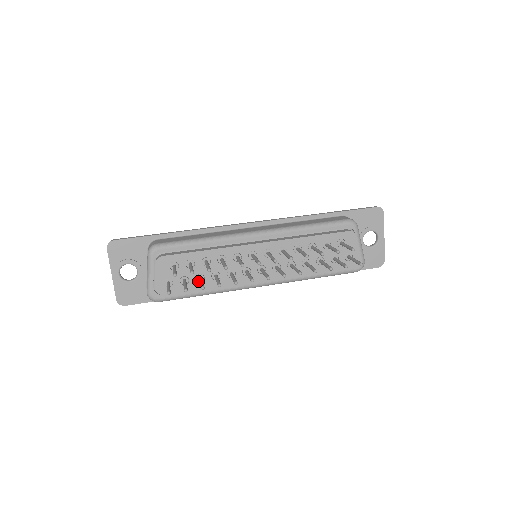
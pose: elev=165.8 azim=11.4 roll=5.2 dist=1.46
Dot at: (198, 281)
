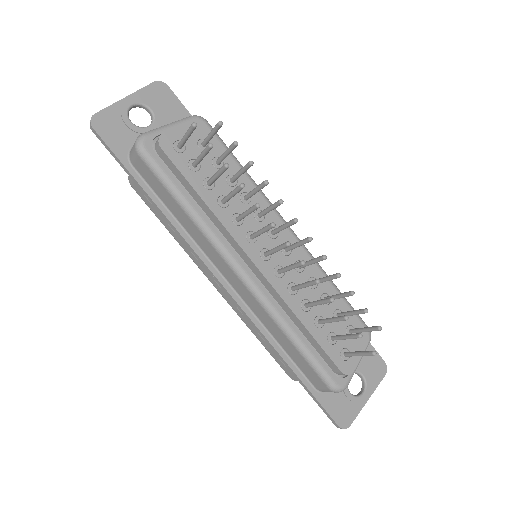
Dot at: (204, 183)
